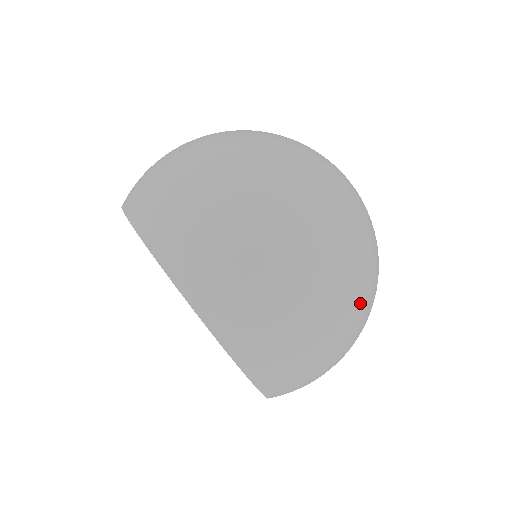
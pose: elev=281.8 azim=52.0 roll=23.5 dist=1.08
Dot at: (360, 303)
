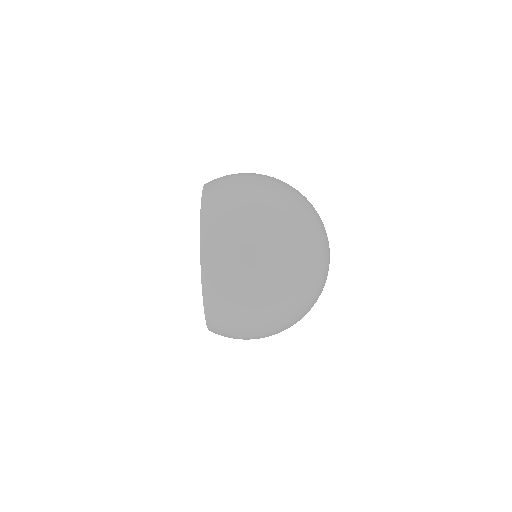
Dot at: occluded
